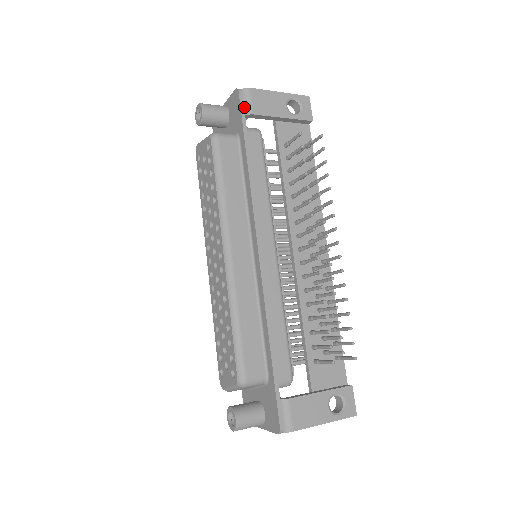
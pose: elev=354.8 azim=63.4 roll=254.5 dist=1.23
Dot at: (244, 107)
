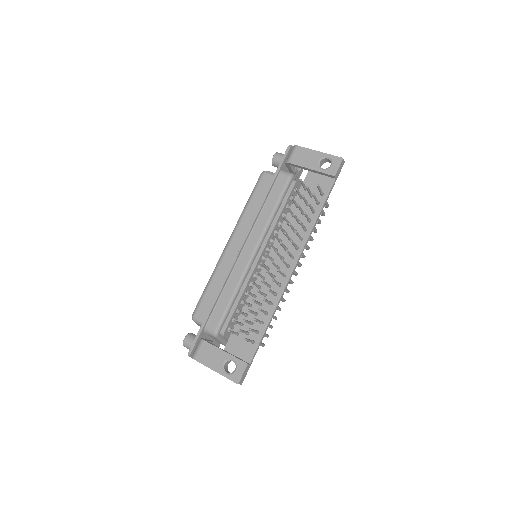
Dot at: (288, 157)
